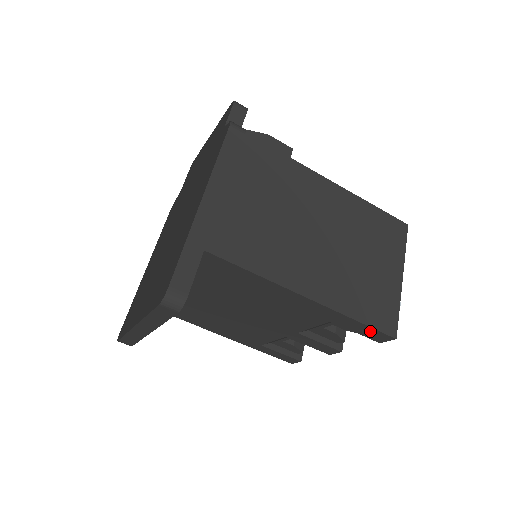
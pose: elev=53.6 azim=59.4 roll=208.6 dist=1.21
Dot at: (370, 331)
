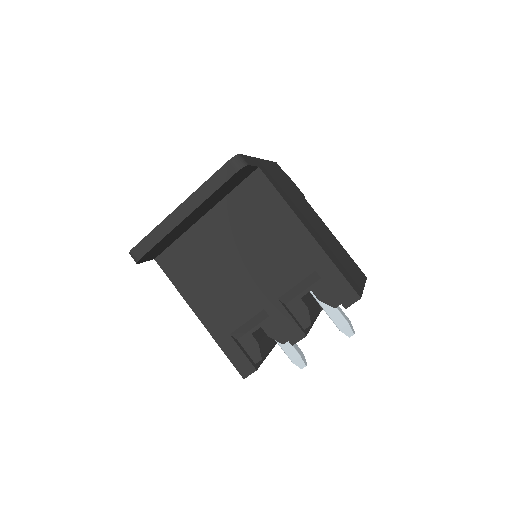
Dot at: (343, 286)
